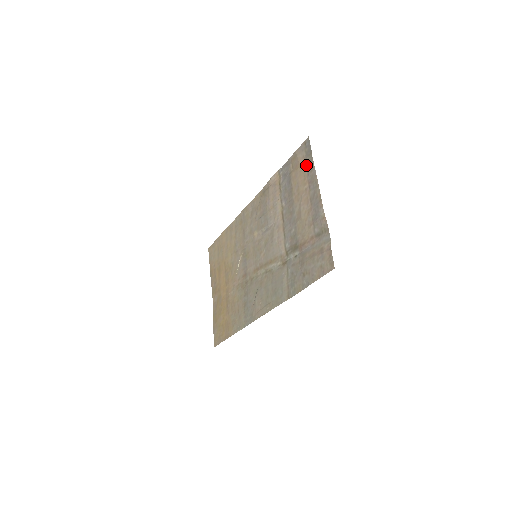
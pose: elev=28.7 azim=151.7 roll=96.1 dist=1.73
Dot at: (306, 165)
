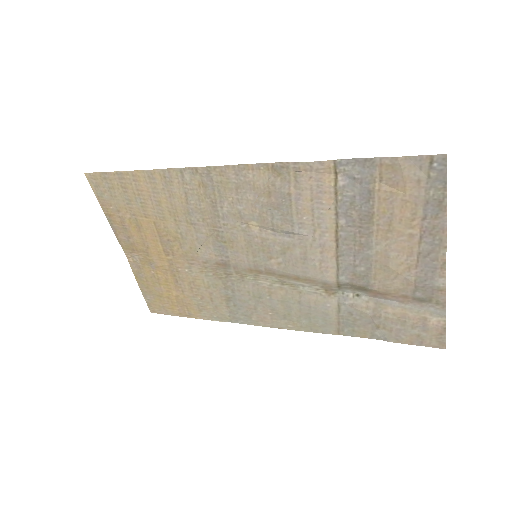
Dot at: (425, 202)
